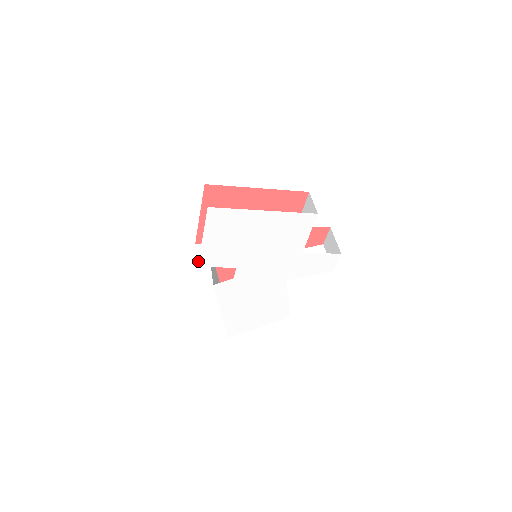
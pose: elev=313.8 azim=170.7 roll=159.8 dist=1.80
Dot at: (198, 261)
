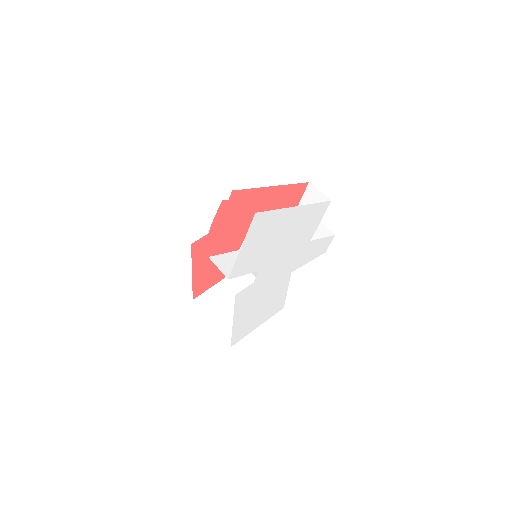
Dot at: occluded
